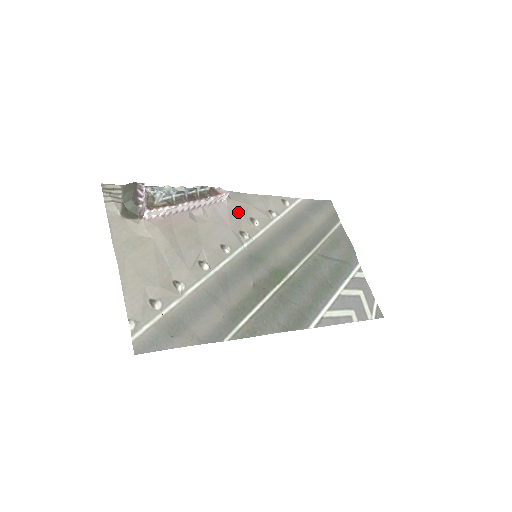
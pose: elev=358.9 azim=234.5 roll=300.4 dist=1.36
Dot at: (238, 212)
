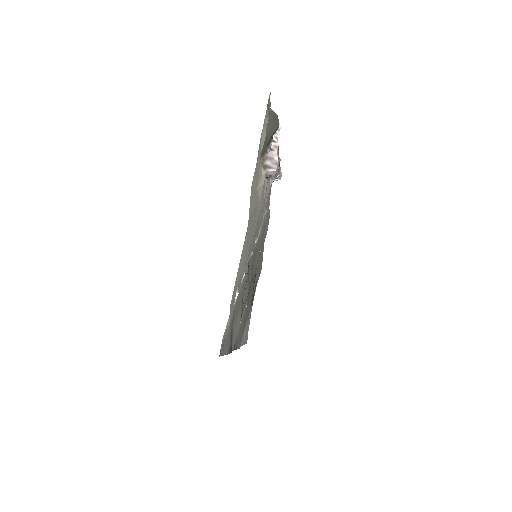
Dot at: (267, 199)
